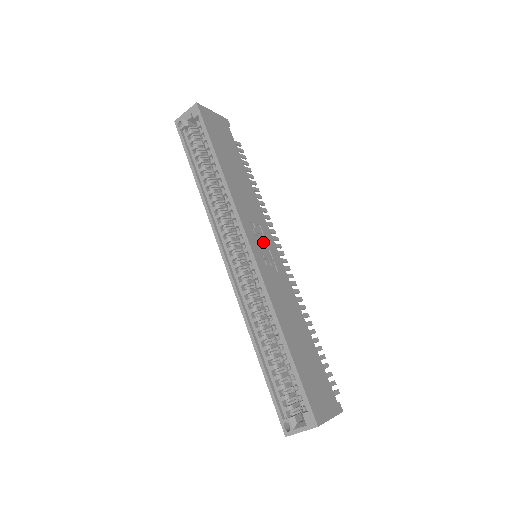
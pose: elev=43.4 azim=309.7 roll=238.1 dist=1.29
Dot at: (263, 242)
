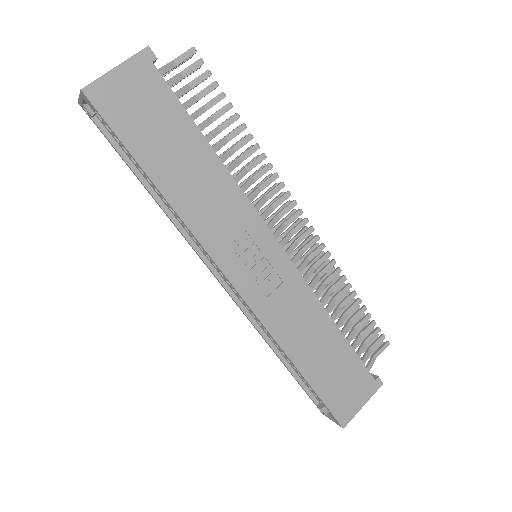
Dot at: (254, 257)
